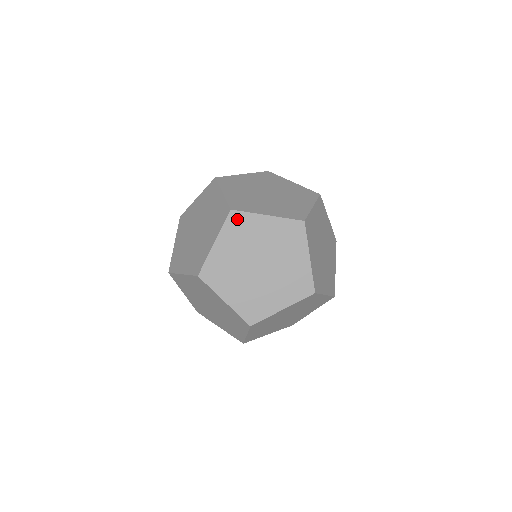
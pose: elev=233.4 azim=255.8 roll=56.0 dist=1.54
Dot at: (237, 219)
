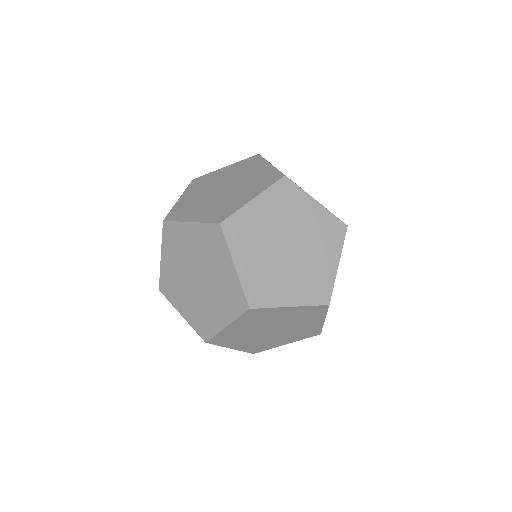
Dot at: occluded
